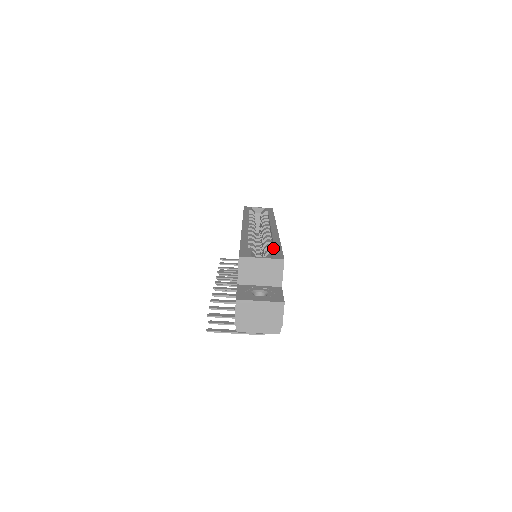
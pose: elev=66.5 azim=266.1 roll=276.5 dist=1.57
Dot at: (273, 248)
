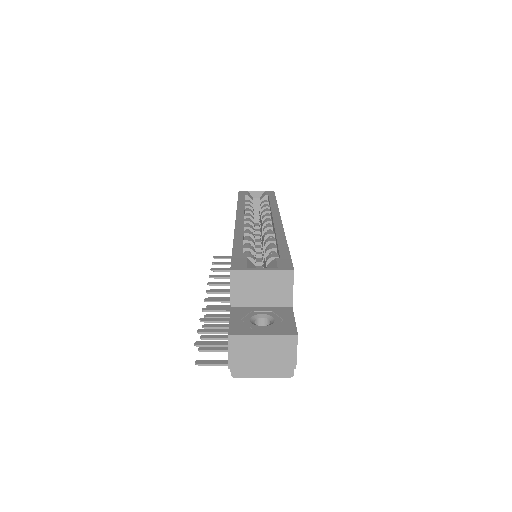
Dot at: (277, 251)
